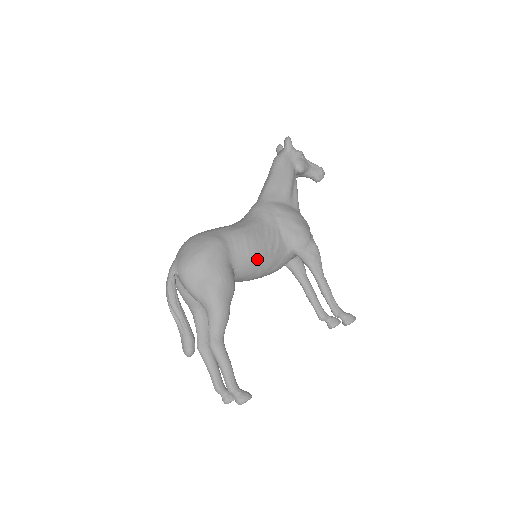
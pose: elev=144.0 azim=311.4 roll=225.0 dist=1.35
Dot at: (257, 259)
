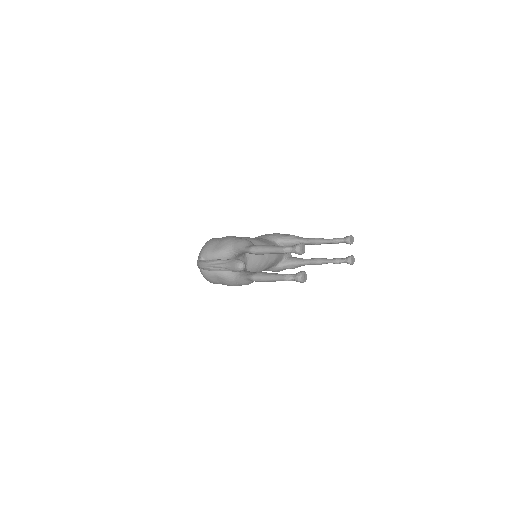
Dot at: (251, 240)
